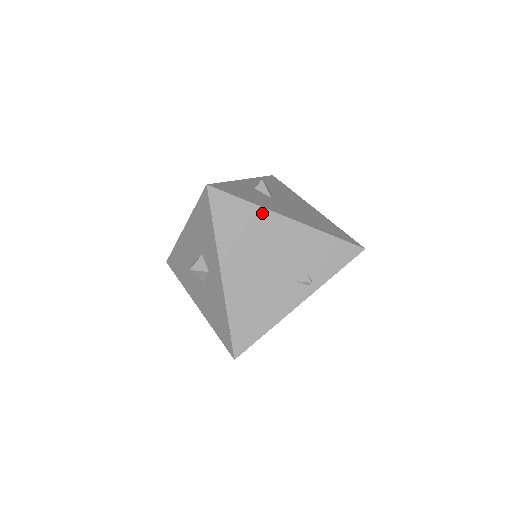
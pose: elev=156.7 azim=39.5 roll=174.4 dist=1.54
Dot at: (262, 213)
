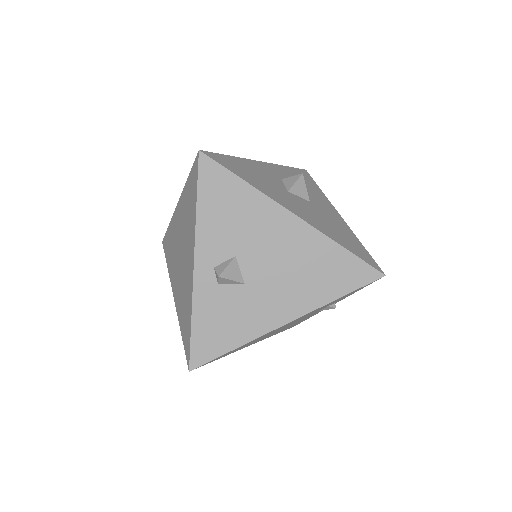
Dot at: occluded
